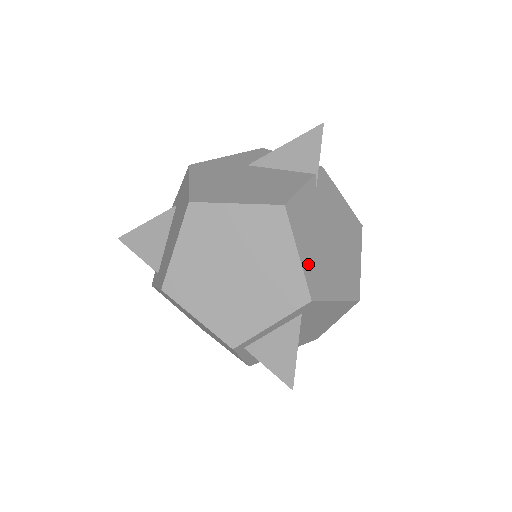
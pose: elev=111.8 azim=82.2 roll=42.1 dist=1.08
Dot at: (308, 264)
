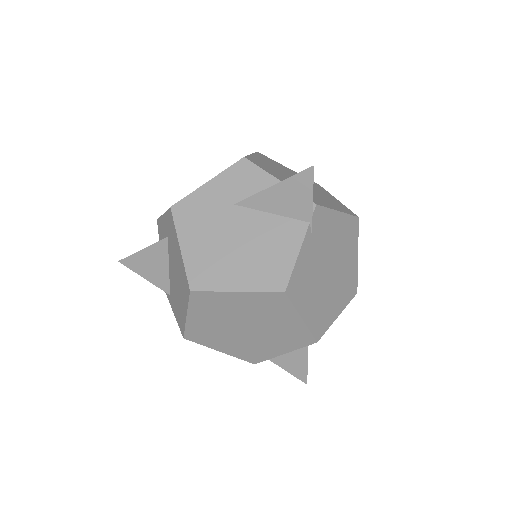
Dot at: (311, 317)
